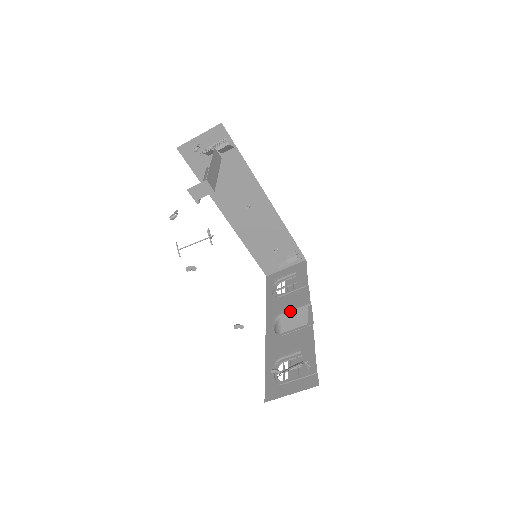
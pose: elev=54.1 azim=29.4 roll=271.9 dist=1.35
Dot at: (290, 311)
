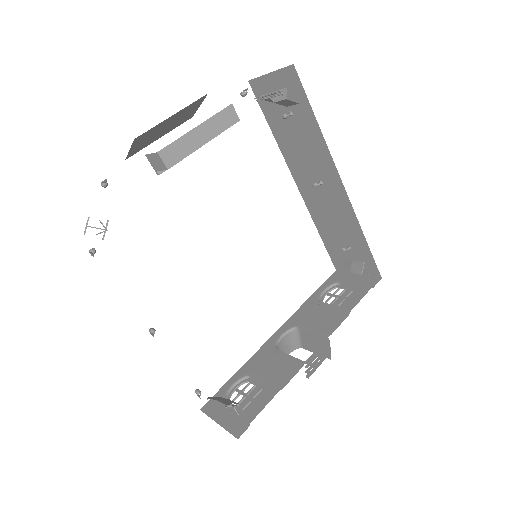
Dot at: (308, 330)
